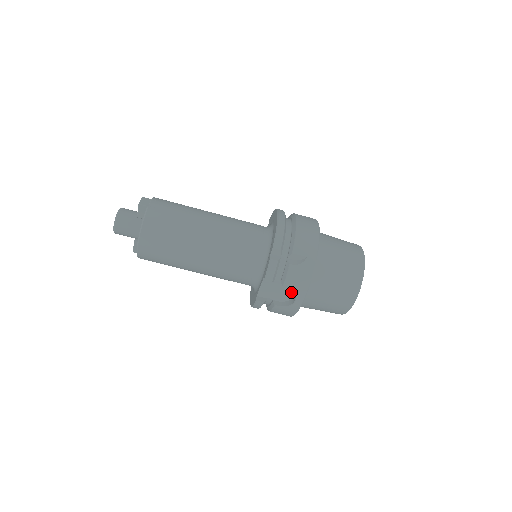
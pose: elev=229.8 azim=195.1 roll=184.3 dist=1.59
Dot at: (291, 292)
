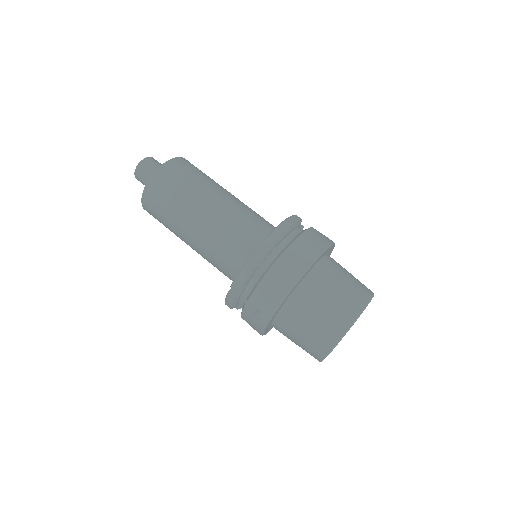
Dot at: occluded
